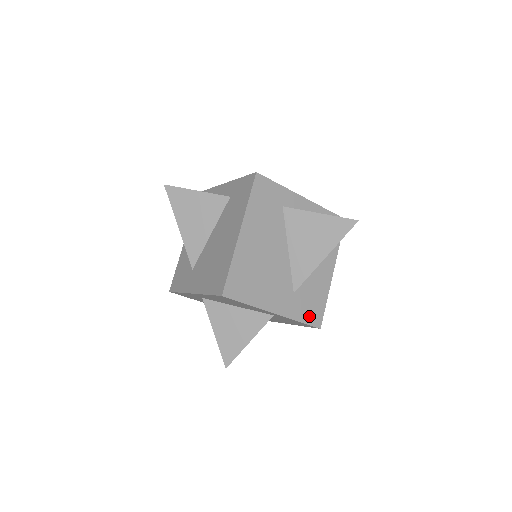
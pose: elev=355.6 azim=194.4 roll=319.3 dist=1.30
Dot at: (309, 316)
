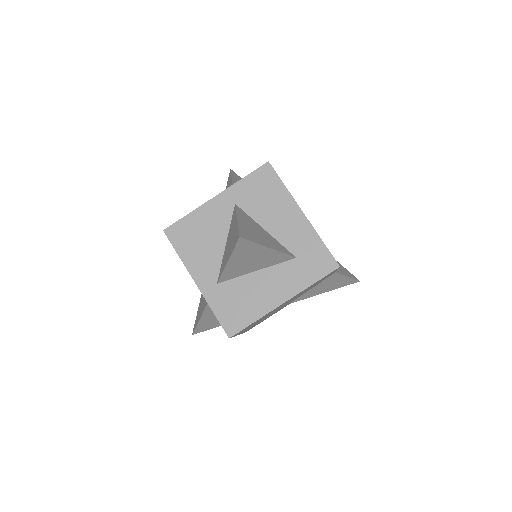
Dot at: occluded
